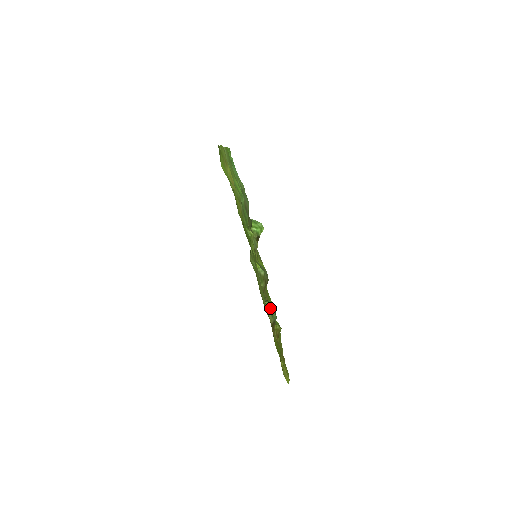
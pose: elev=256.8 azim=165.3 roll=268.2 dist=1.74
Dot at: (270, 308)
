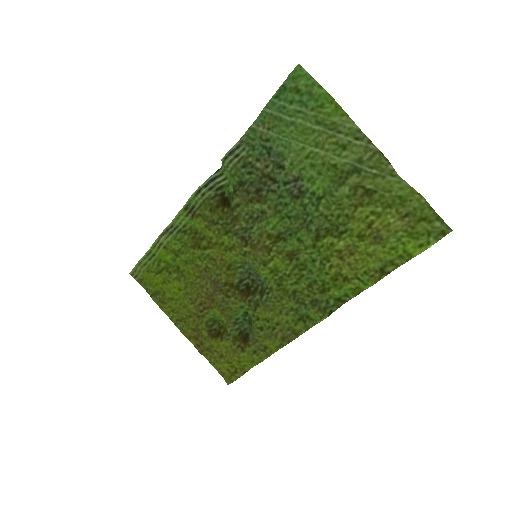
Dot at: (251, 322)
